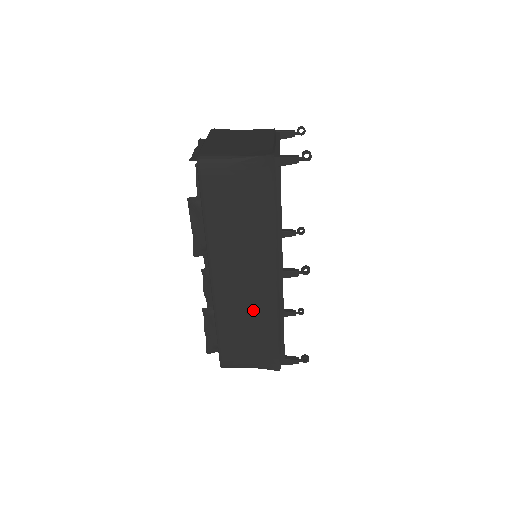
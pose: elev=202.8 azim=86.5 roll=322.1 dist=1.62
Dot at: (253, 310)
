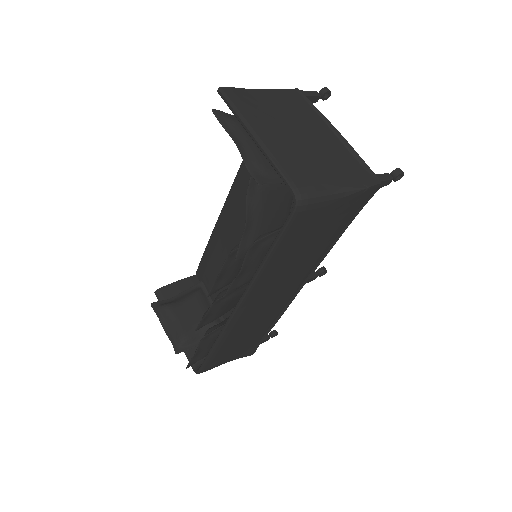
Dot at: (260, 322)
